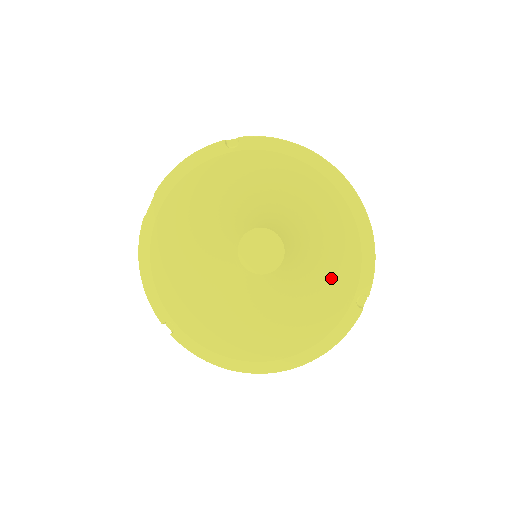
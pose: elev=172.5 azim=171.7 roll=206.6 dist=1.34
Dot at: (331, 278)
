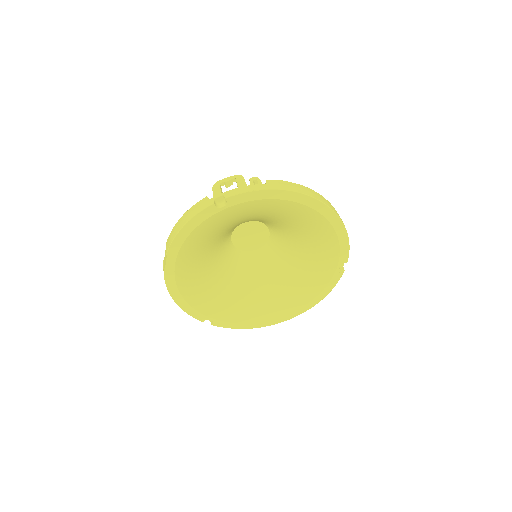
Dot at: (317, 256)
